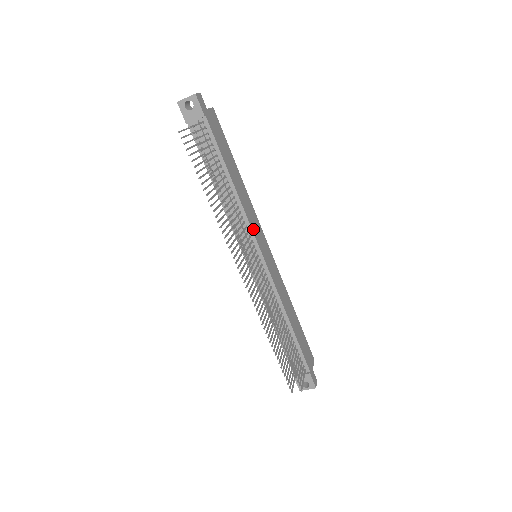
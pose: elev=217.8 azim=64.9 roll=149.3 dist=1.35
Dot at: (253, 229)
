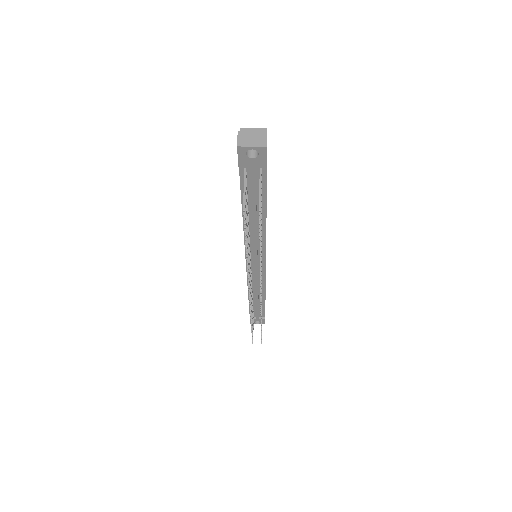
Dot at: occluded
